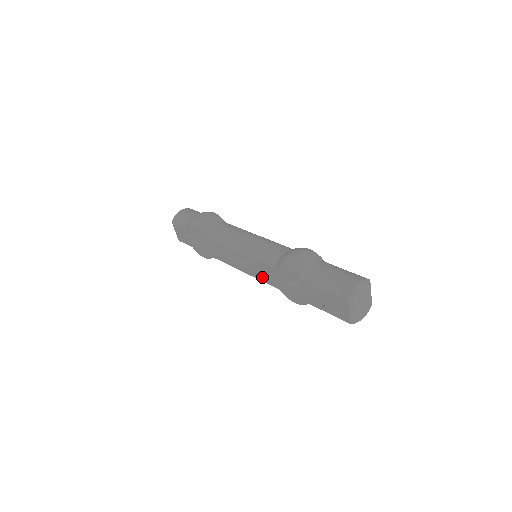
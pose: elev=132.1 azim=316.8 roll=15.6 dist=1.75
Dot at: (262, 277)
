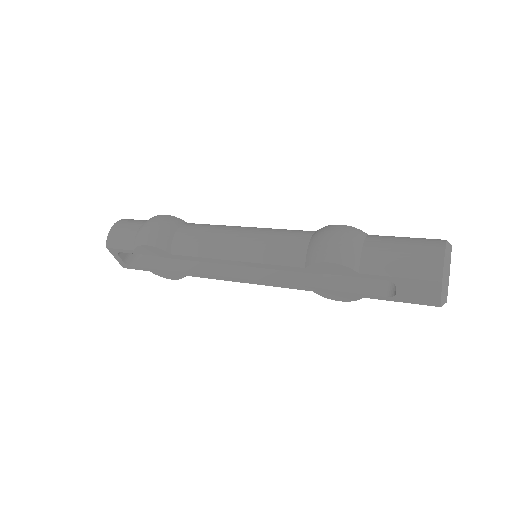
Dot at: (280, 283)
